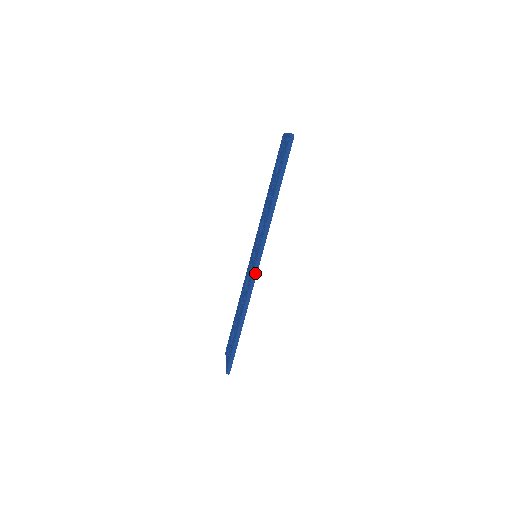
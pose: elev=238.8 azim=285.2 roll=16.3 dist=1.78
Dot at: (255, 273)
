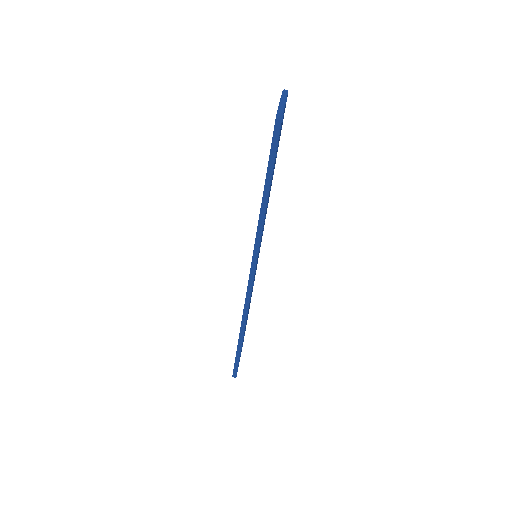
Dot at: (250, 286)
